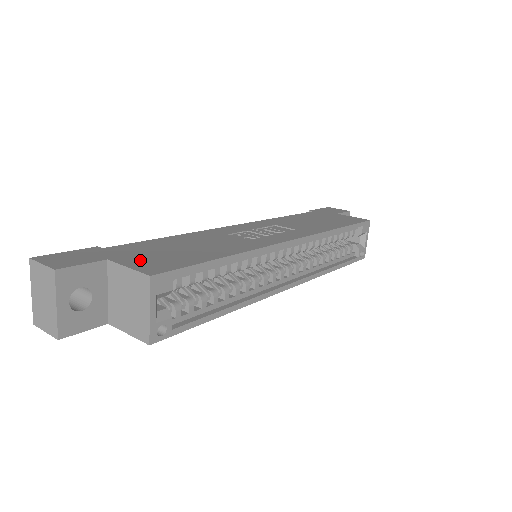
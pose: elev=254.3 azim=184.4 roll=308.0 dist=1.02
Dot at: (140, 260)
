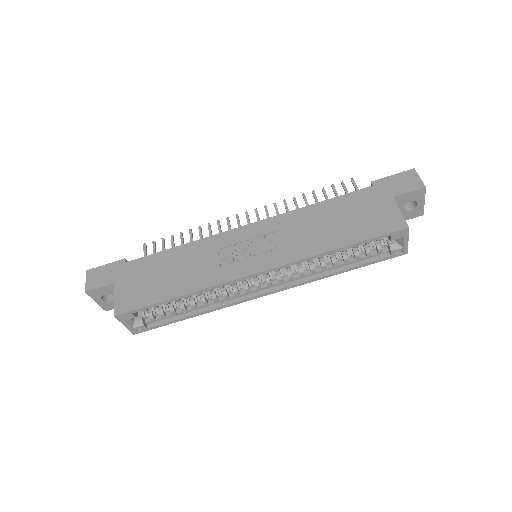
Dot at: (127, 290)
